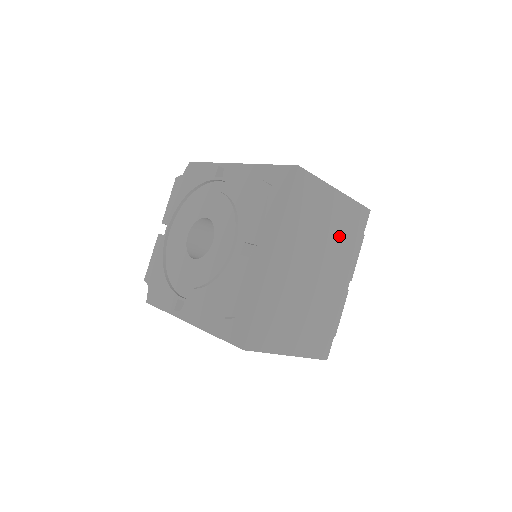
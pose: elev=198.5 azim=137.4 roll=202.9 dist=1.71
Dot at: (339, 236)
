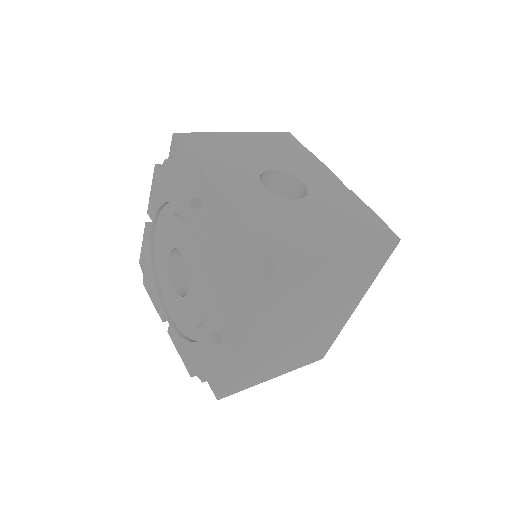
Dot at: (344, 283)
